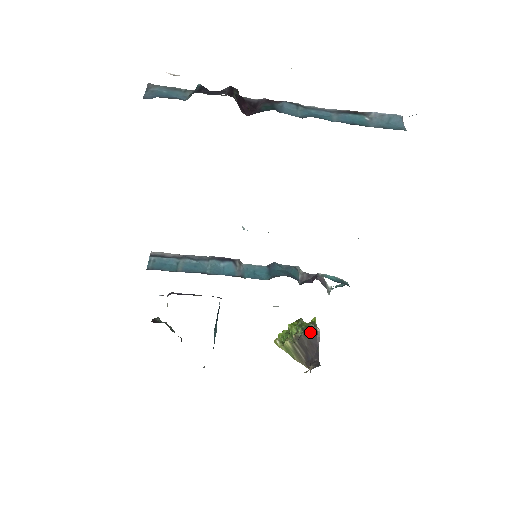
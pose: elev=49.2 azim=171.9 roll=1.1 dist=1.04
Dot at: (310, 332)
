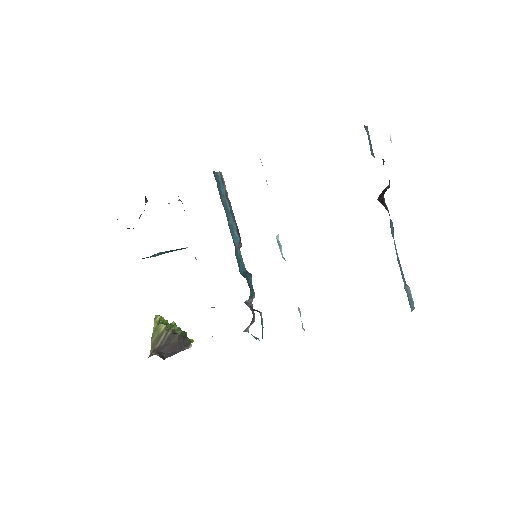
Dot at: (185, 340)
